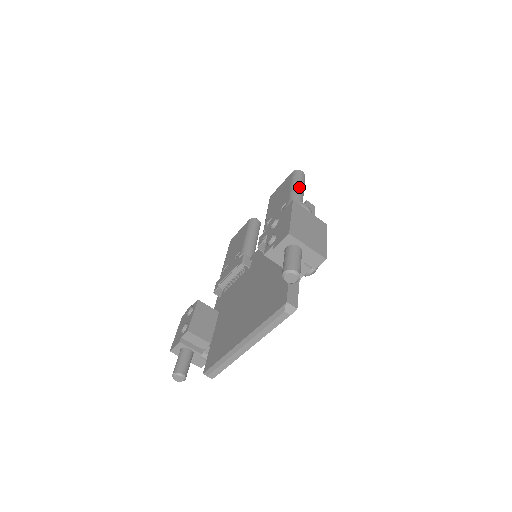
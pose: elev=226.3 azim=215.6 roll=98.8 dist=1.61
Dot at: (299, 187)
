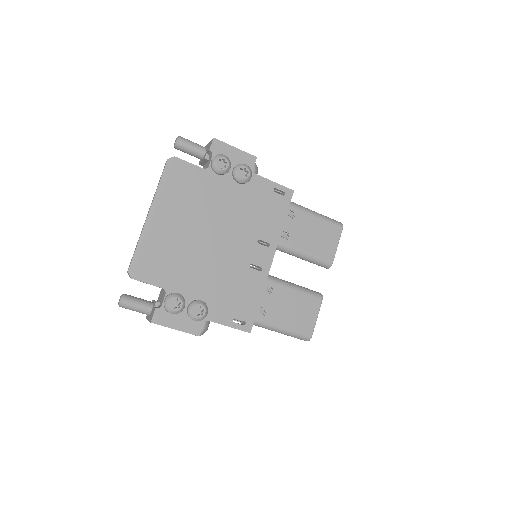
Dot at: occluded
